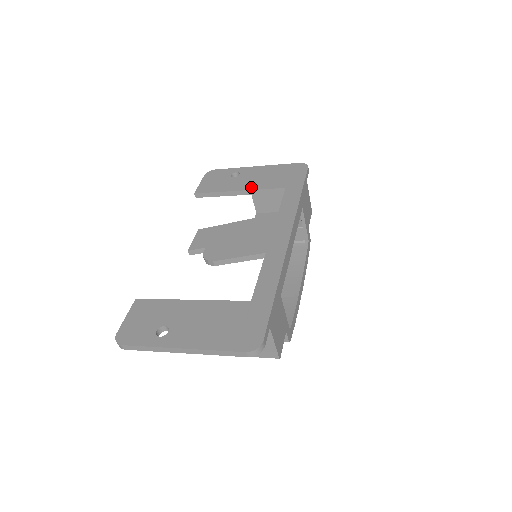
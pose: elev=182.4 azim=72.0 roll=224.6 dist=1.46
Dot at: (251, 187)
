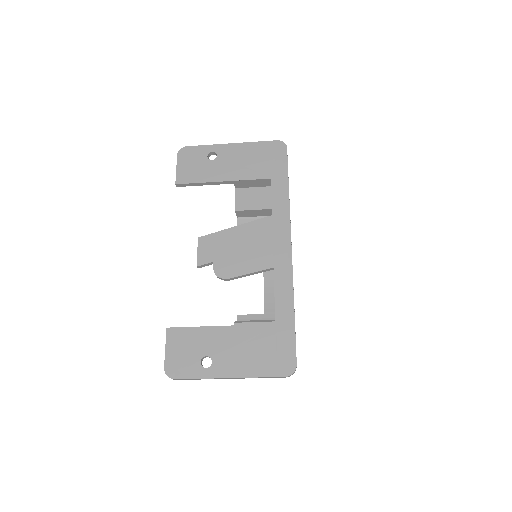
Dot at: (235, 176)
